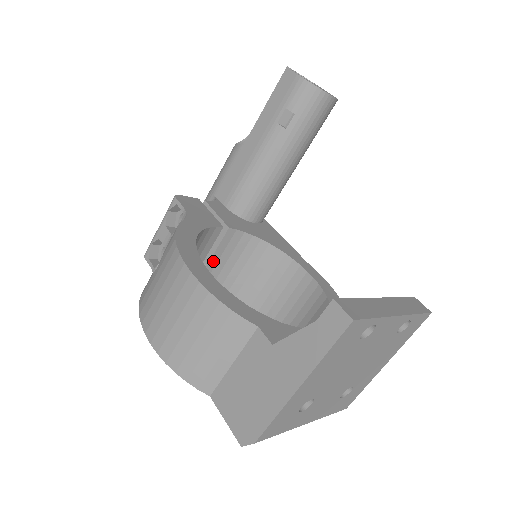
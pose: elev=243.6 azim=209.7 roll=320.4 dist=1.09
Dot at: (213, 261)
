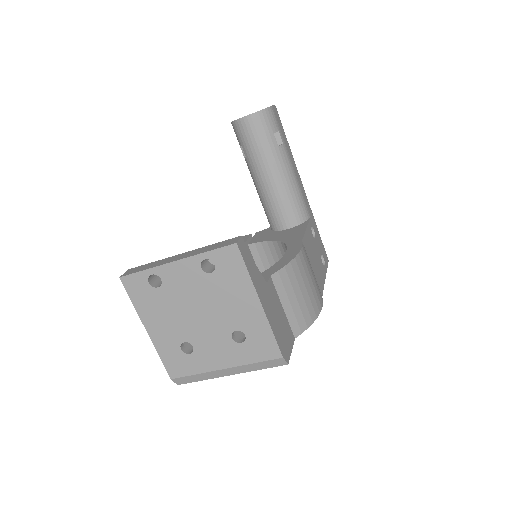
Dot at: occluded
